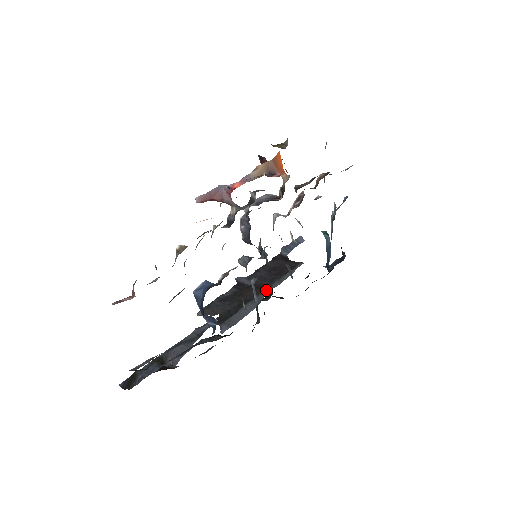
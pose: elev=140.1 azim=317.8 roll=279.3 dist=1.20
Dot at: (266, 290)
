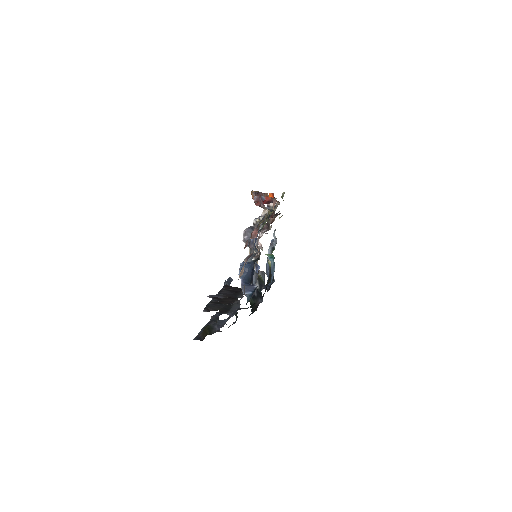
Dot at: (237, 299)
